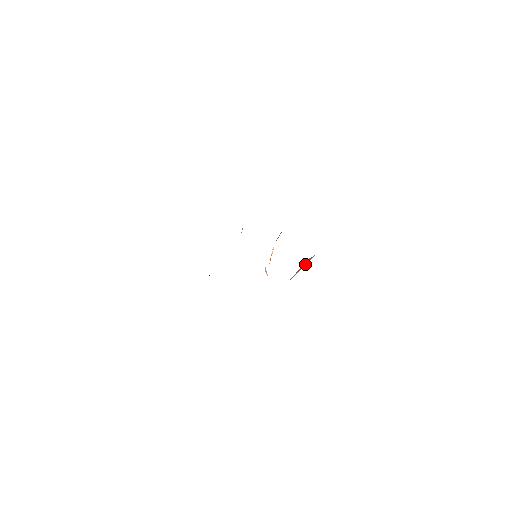
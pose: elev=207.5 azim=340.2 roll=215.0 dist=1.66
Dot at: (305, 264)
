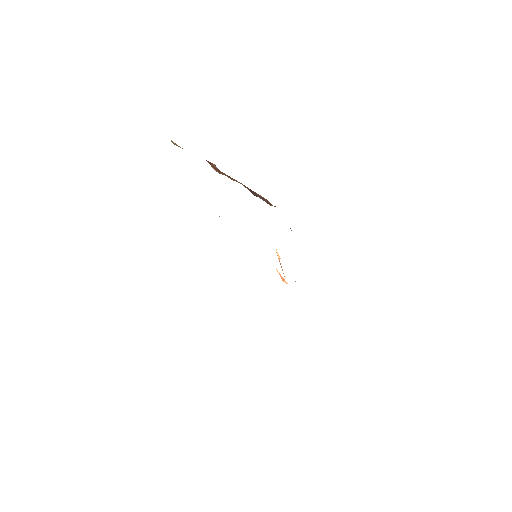
Dot at: occluded
